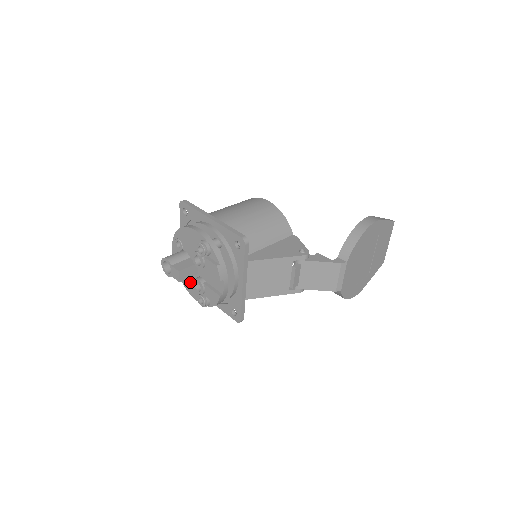
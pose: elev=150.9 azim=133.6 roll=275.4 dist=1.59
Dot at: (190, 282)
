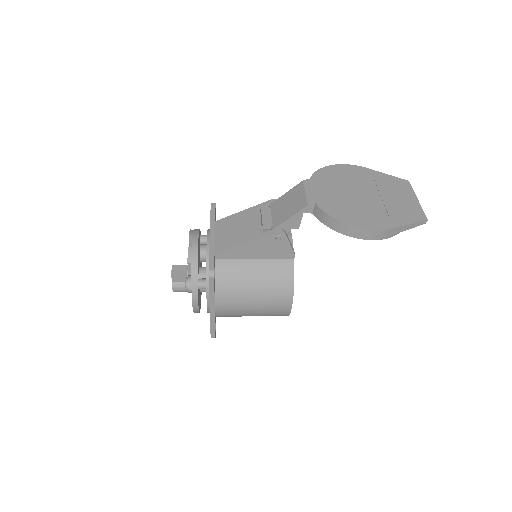
Dot at: occluded
